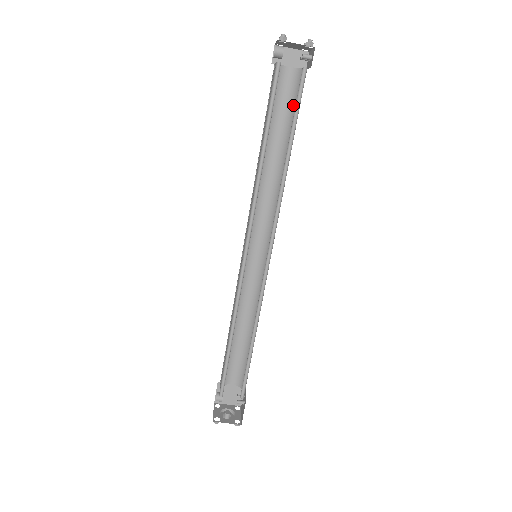
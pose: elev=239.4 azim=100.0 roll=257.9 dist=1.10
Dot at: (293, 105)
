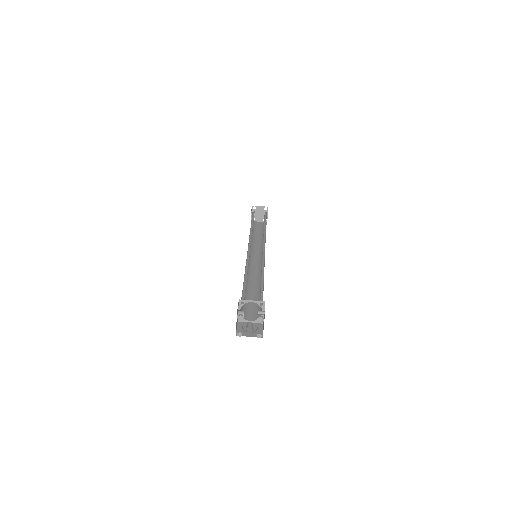
Dot at: occluded
